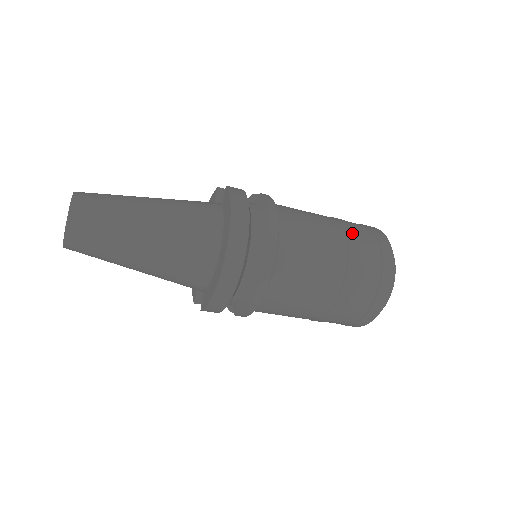
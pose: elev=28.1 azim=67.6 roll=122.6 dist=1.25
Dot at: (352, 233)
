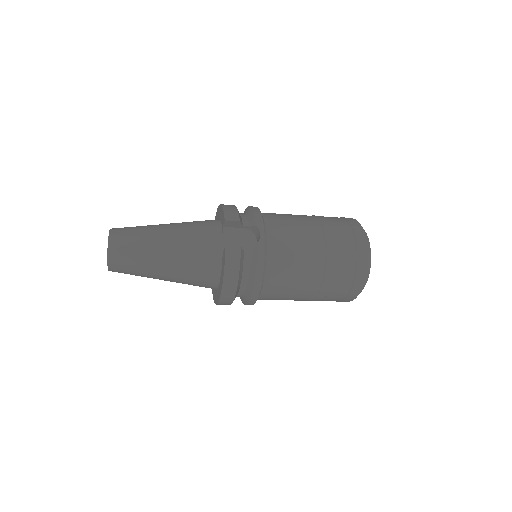
Dot at: (331, 273)
